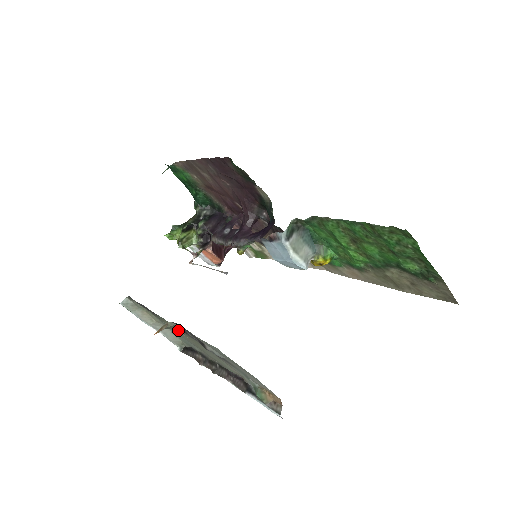
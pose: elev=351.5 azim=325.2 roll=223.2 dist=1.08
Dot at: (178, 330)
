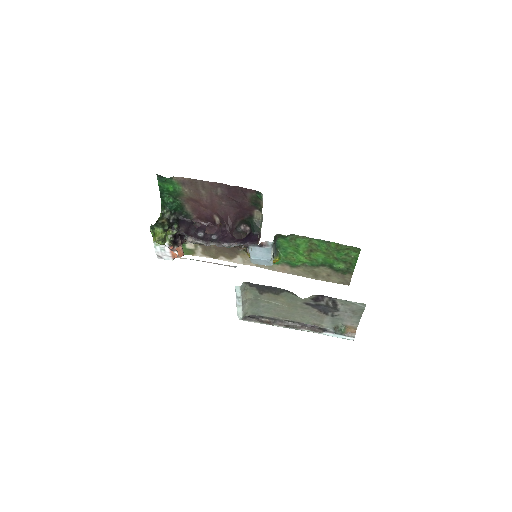
Dot at: (283, 302)
